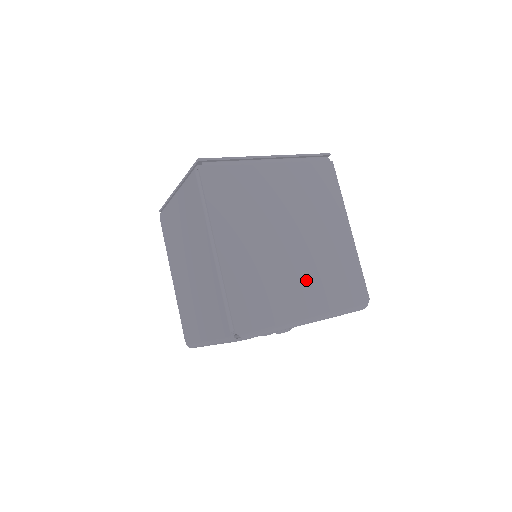
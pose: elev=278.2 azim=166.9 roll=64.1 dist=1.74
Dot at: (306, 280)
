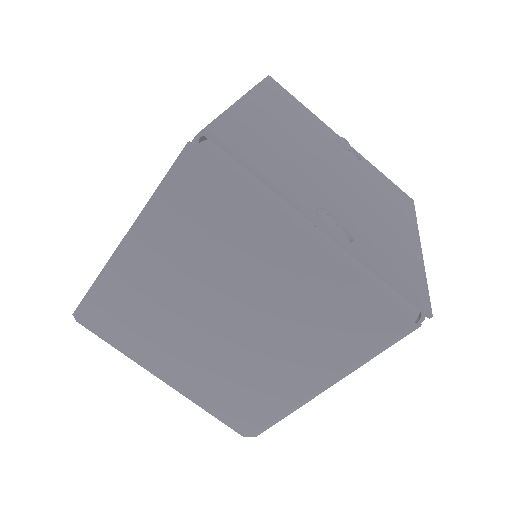
Dot at: (198, 362)
